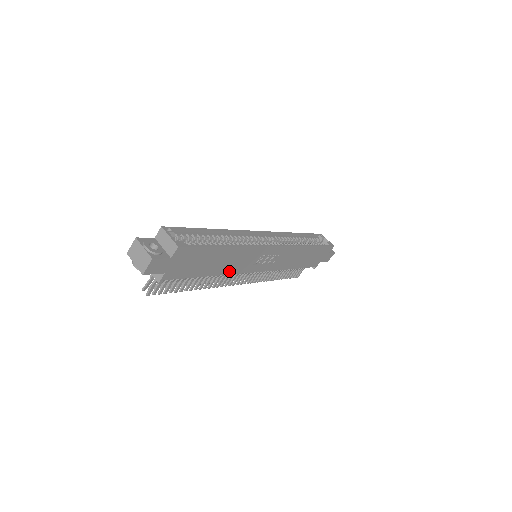
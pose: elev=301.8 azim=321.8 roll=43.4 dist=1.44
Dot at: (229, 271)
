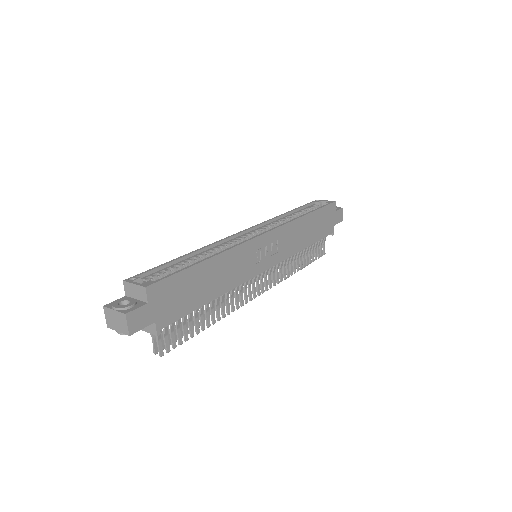
Dot at: (232, 284)
